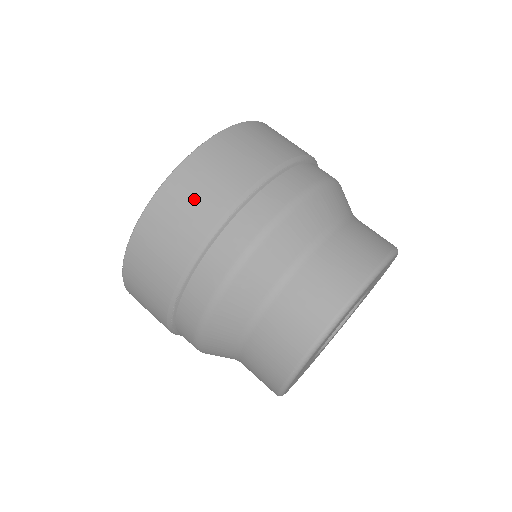
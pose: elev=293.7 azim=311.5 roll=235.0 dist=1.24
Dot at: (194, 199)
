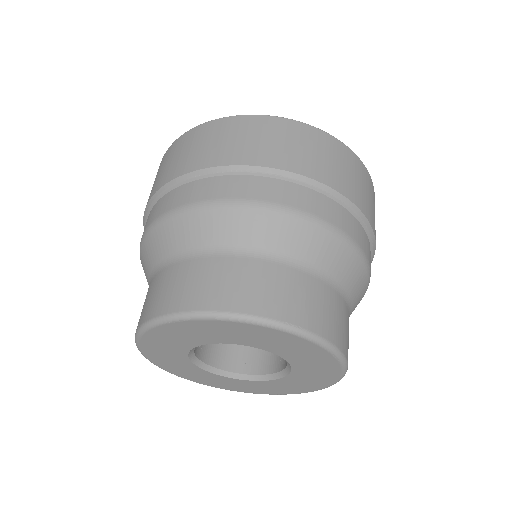
Dot at: (199, 147)
